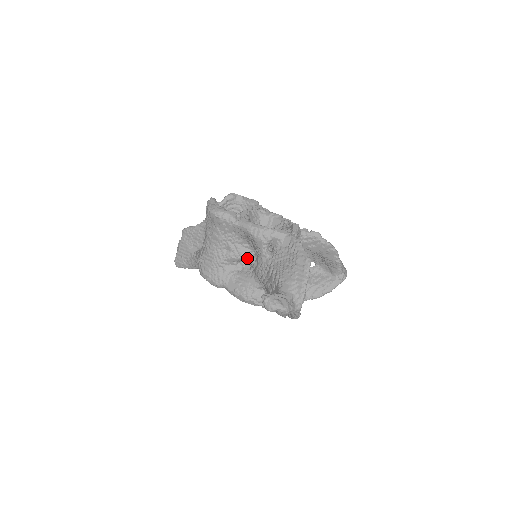
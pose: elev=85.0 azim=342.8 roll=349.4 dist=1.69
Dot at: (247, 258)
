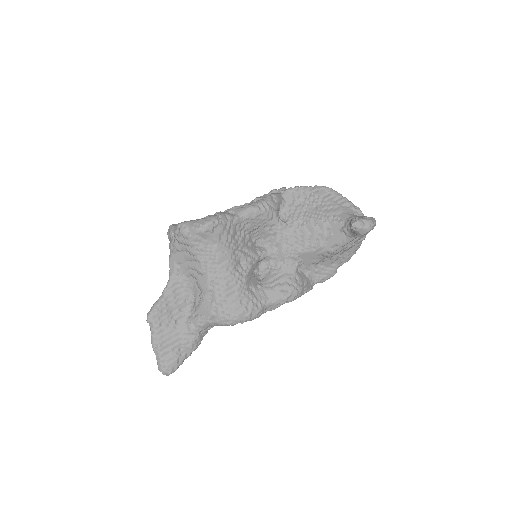
Dot at: (262, 254)
